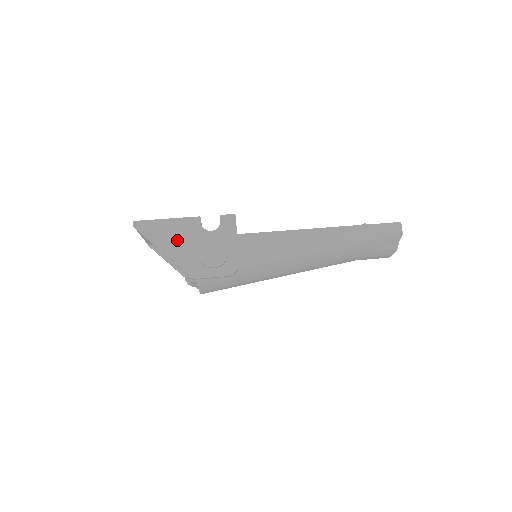
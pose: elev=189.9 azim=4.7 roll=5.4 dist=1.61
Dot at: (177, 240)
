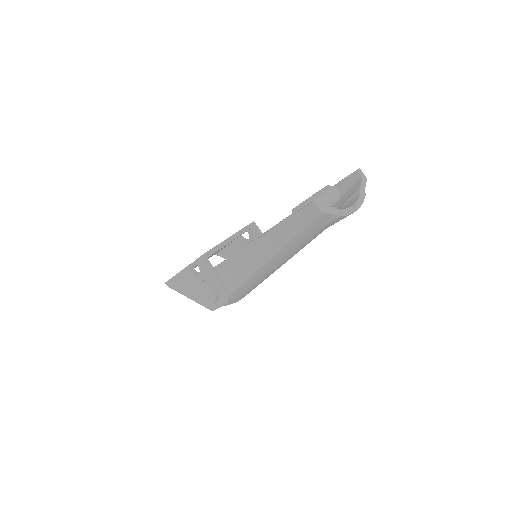
Dot at: (189, 288)
